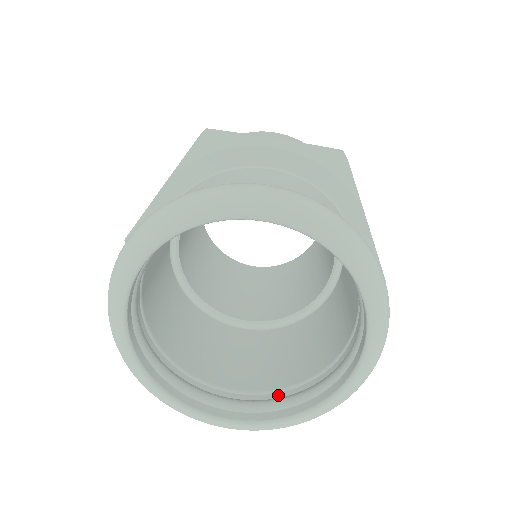
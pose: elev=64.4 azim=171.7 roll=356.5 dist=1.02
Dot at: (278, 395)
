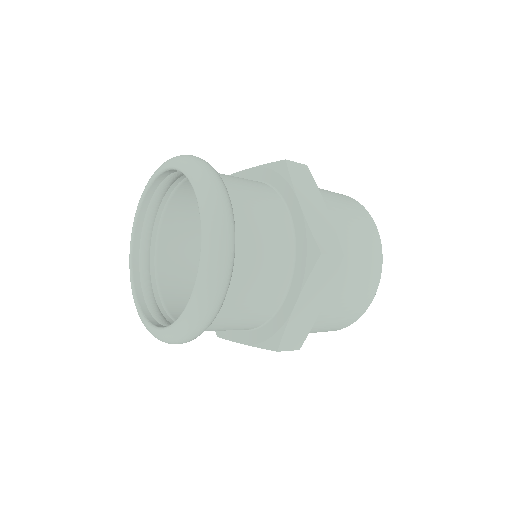
Dot at: occluded
